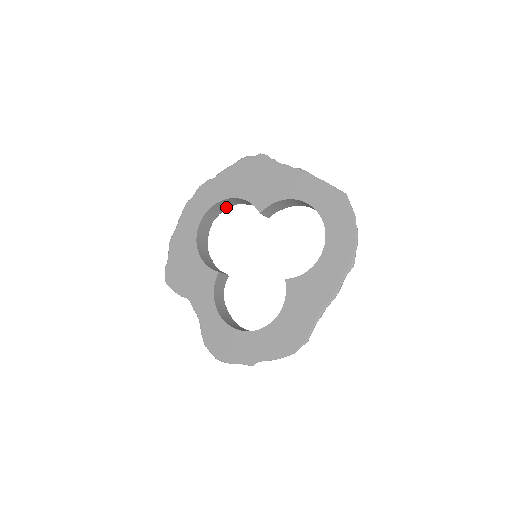
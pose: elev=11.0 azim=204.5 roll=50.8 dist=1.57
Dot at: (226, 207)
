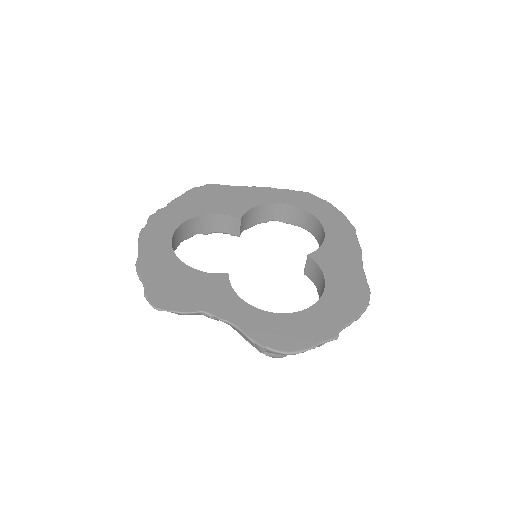
Dot at: (184, 238)
